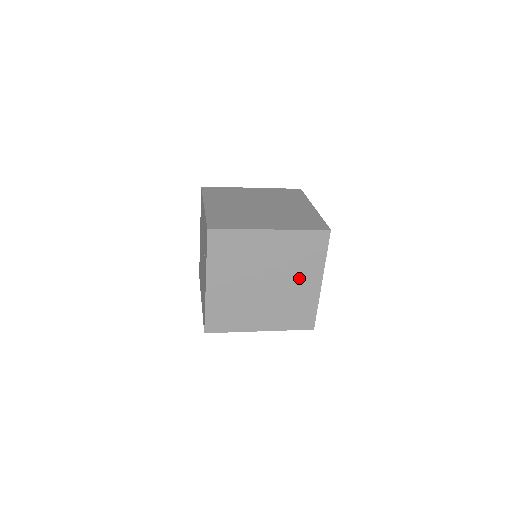
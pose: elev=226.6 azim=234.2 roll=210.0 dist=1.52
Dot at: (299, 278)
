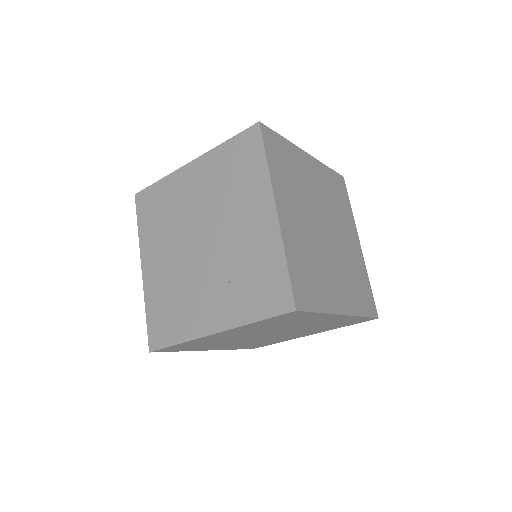
Dot at: (301, 333)
